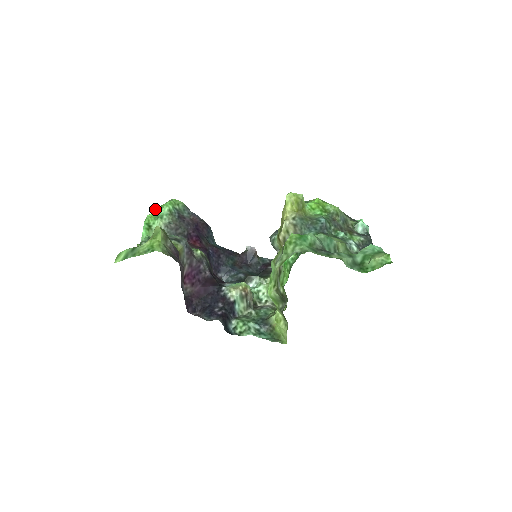
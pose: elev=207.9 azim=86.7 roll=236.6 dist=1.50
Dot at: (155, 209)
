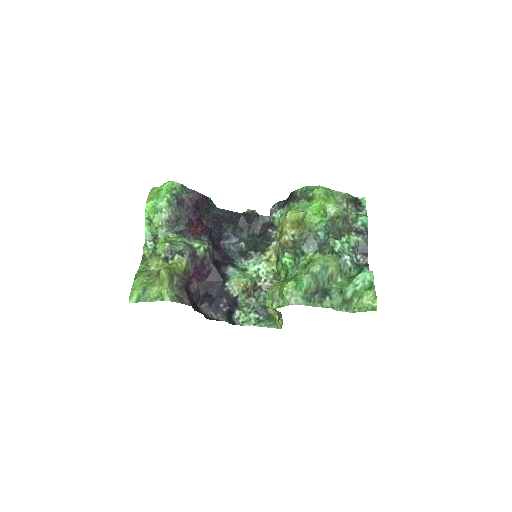
Dot at: (152, 192)
